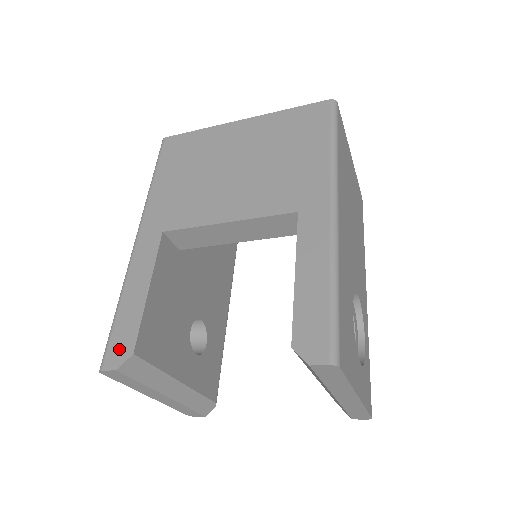
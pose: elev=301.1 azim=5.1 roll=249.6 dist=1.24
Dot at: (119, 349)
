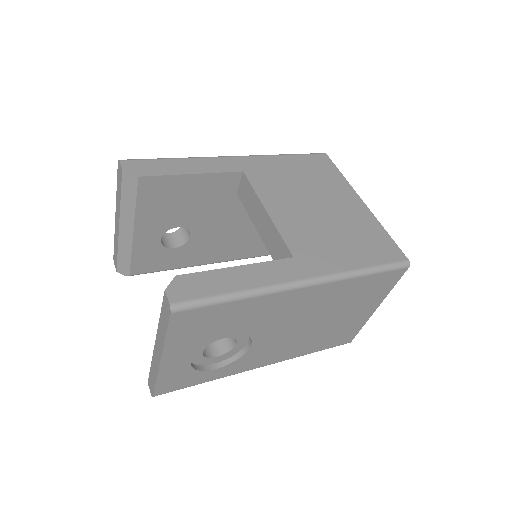
Dot at: (139, 167)
